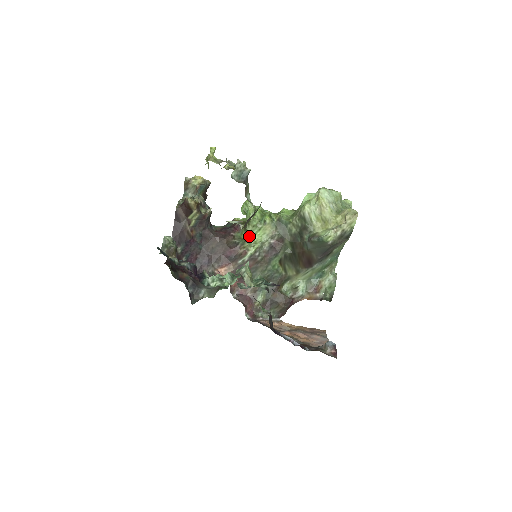
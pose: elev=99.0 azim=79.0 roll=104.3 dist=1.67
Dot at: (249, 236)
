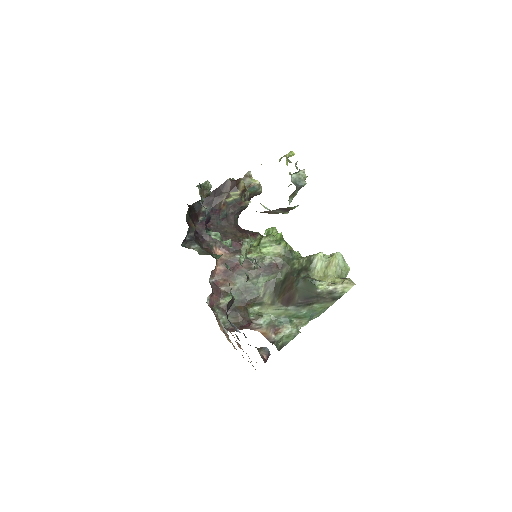
Dot at: (259, 246)
